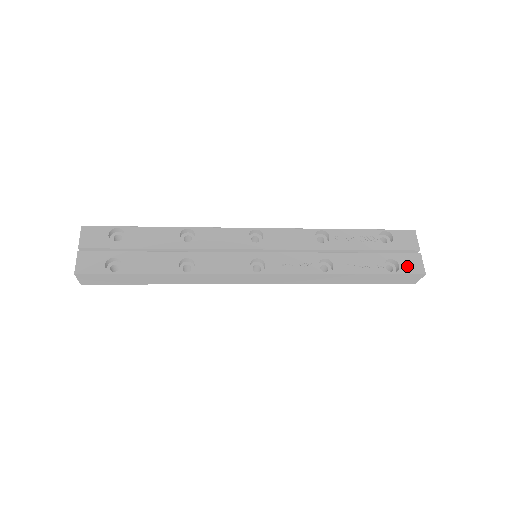
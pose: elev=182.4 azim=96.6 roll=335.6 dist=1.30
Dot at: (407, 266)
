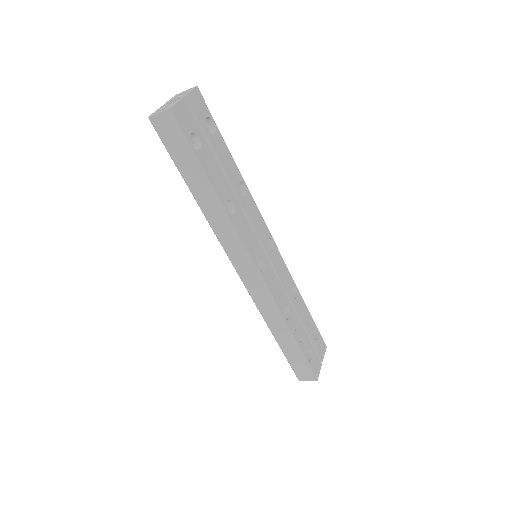
Dot at: (314, 364)
